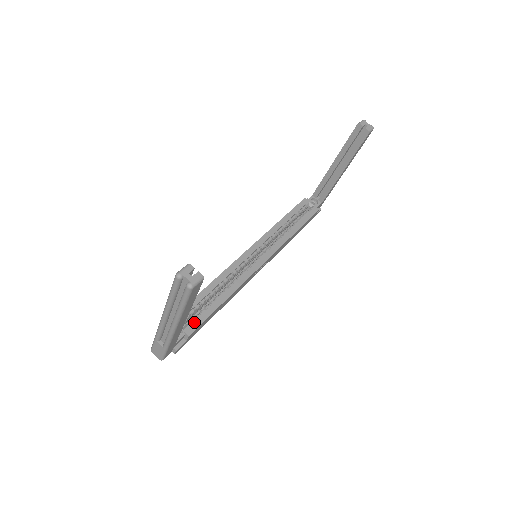
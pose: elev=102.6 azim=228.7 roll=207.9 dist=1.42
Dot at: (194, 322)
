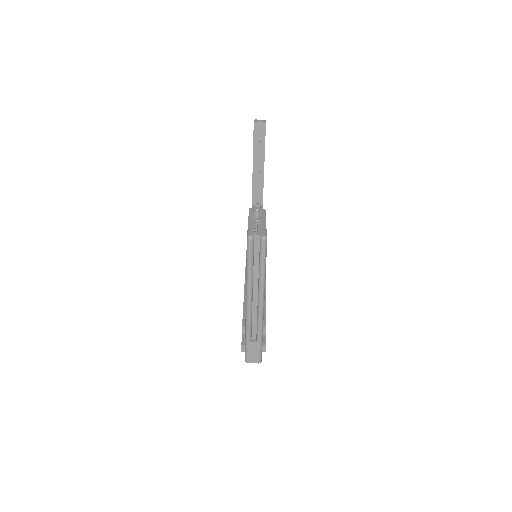
Dot at: occluded
